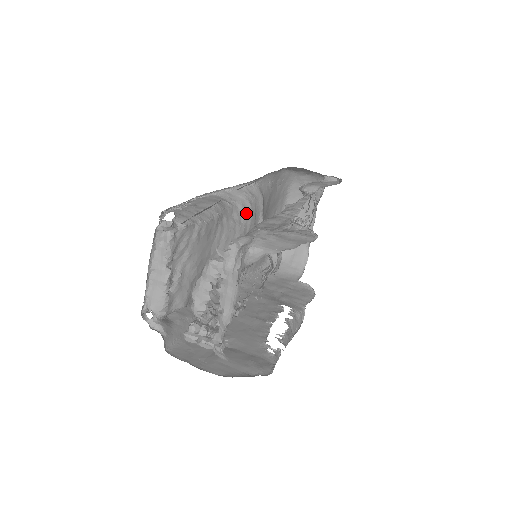
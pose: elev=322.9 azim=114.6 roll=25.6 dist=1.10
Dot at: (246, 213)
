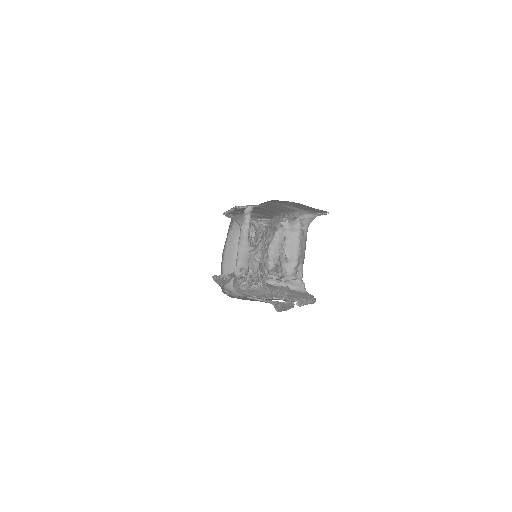
Dot at: occluded
